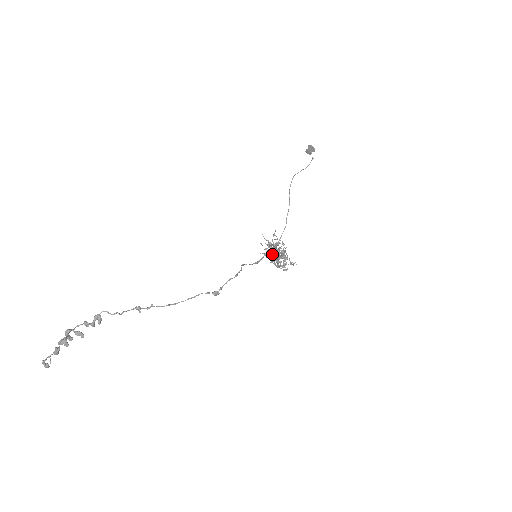
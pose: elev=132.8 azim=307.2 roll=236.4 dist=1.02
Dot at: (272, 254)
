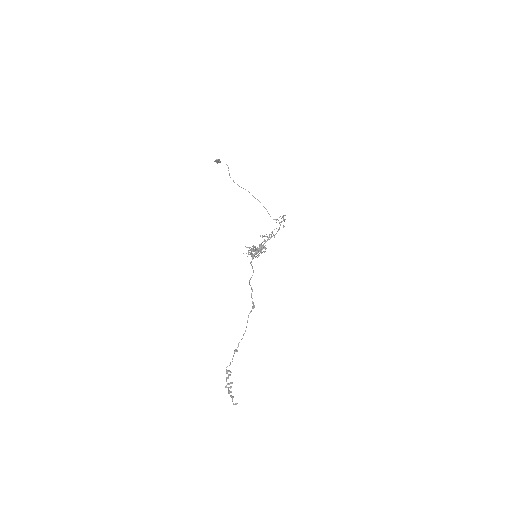
Dot at: occluded
